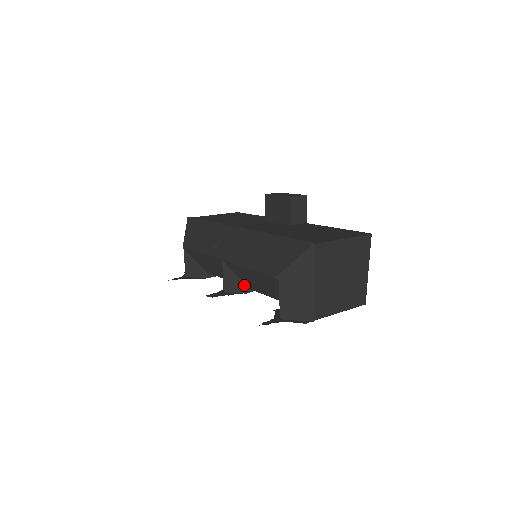
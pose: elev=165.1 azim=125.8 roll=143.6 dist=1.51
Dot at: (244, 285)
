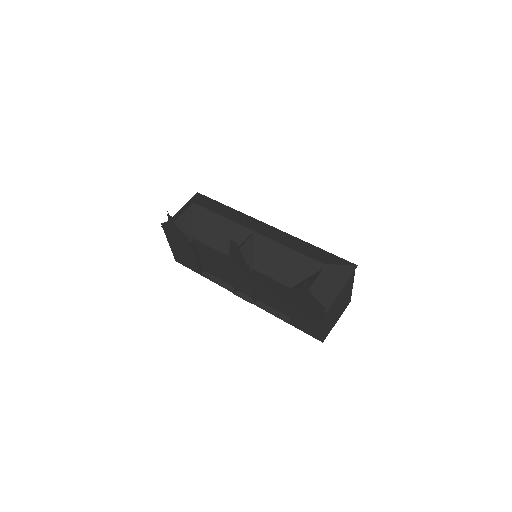
Dot at: (251, 262)
